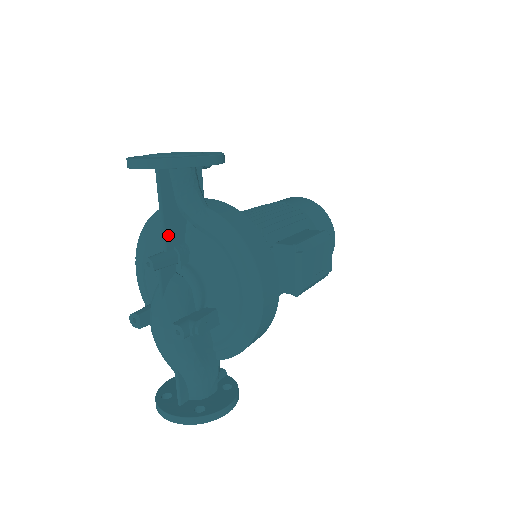
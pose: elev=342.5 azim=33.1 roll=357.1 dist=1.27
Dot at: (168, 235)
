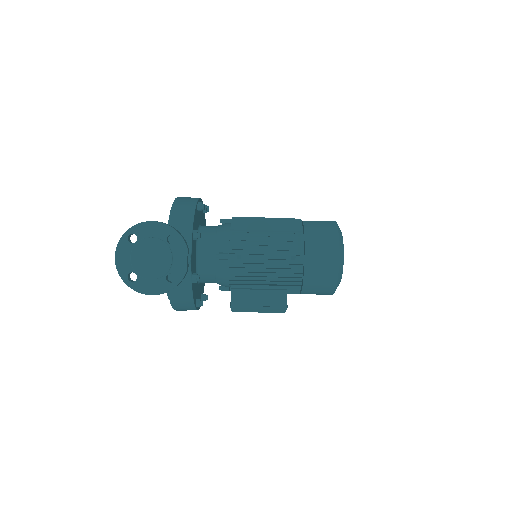
Dot at: occluded
